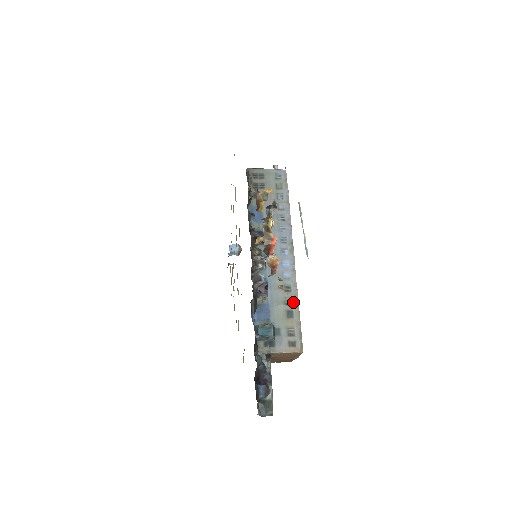
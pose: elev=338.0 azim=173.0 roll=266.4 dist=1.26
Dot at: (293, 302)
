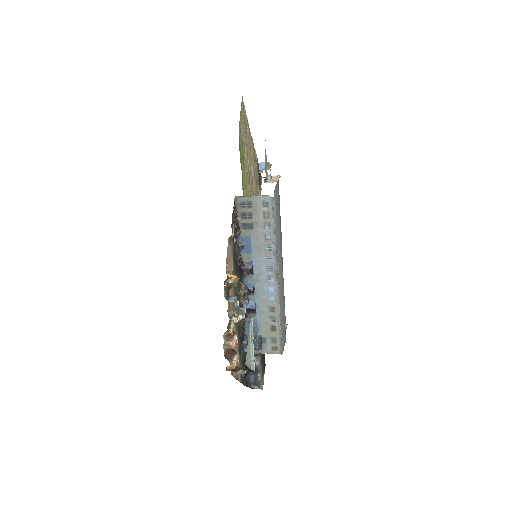
Dot at: (276, 320)
